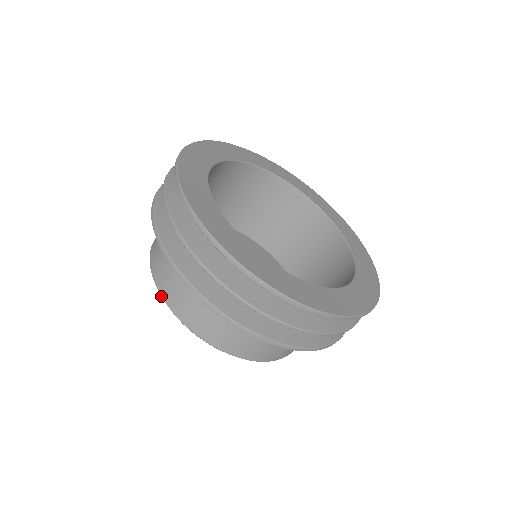
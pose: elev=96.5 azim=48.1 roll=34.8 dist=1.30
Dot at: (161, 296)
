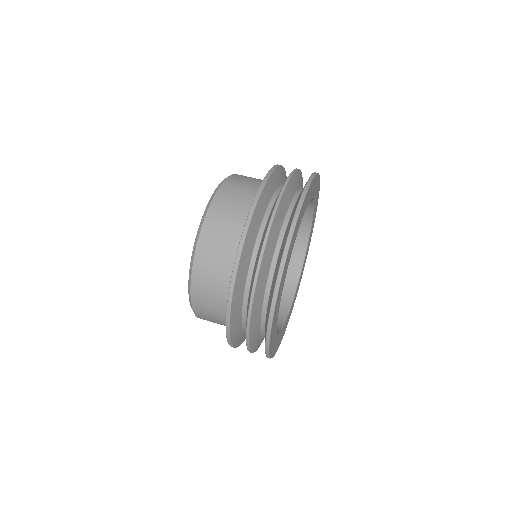
Dot at: (196, 246)
